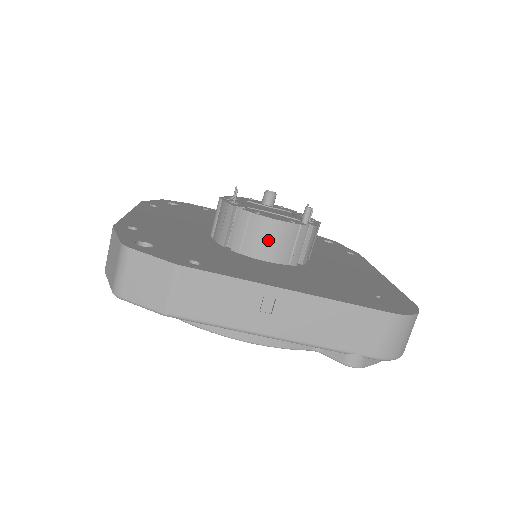
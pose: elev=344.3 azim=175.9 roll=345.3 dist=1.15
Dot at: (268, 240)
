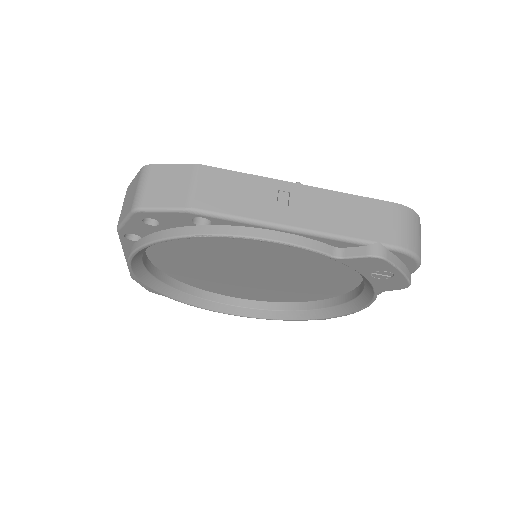
Dot at: occluded
